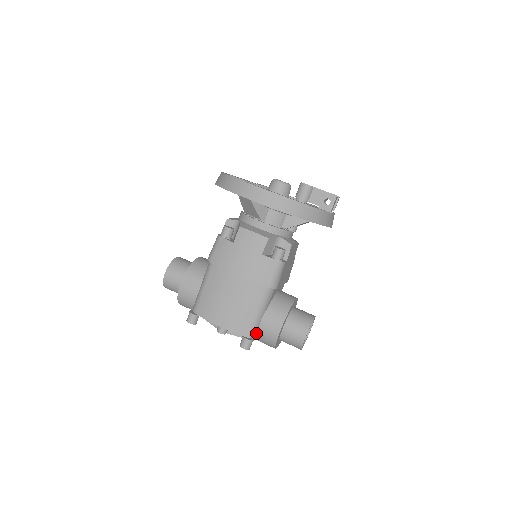
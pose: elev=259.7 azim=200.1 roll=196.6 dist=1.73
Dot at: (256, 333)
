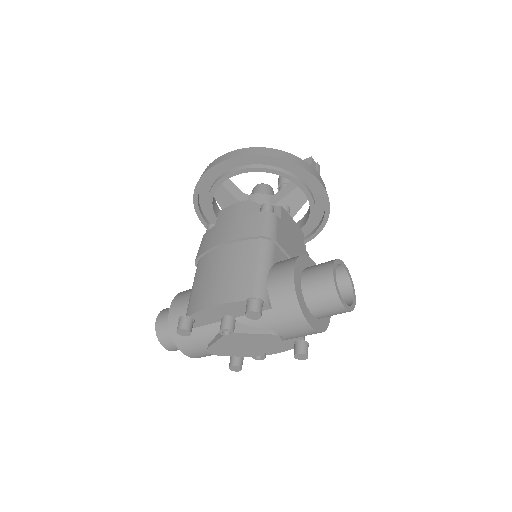
Dot at: (265, 297)
